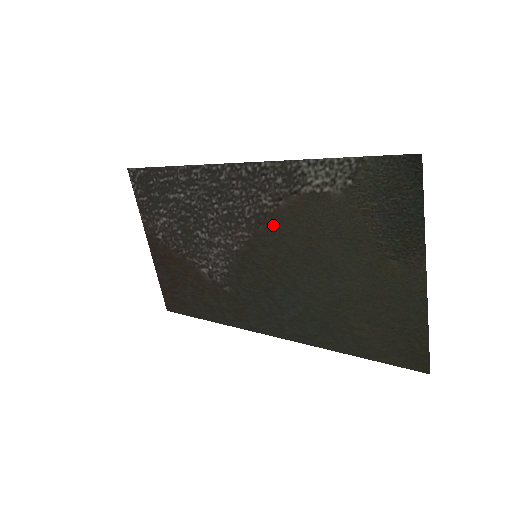
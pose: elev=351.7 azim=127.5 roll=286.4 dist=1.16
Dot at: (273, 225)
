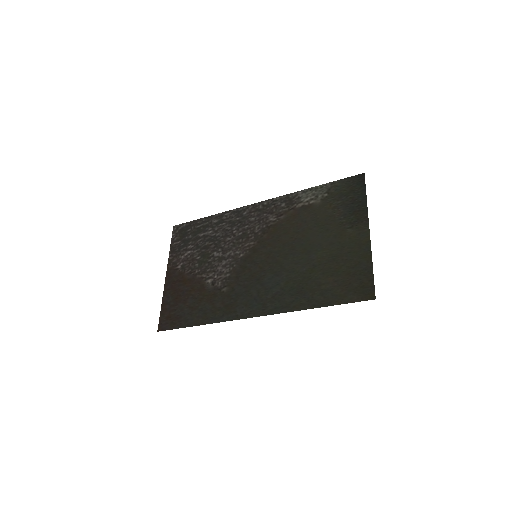
Dot at: (274, 232)
